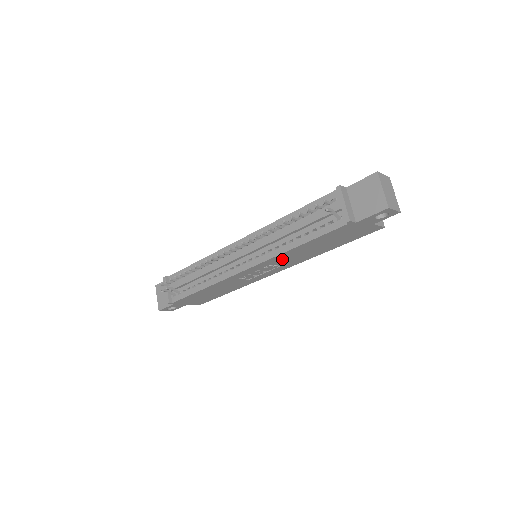
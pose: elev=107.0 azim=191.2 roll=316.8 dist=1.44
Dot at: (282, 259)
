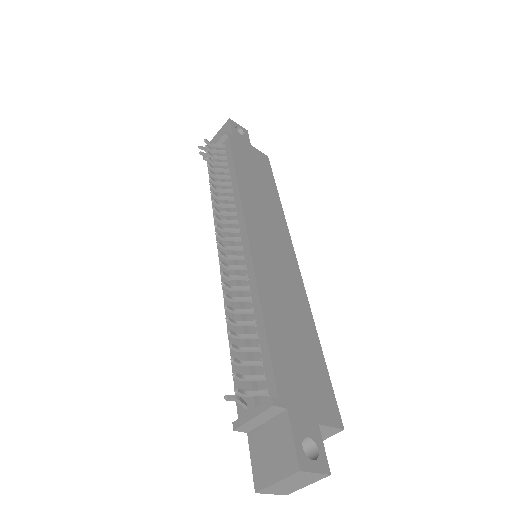
Dot at: occluded
